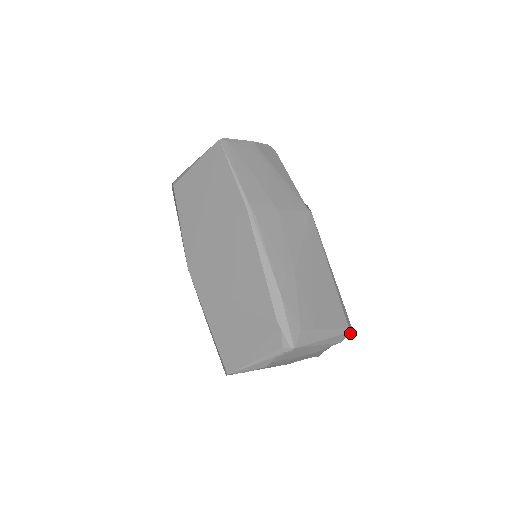
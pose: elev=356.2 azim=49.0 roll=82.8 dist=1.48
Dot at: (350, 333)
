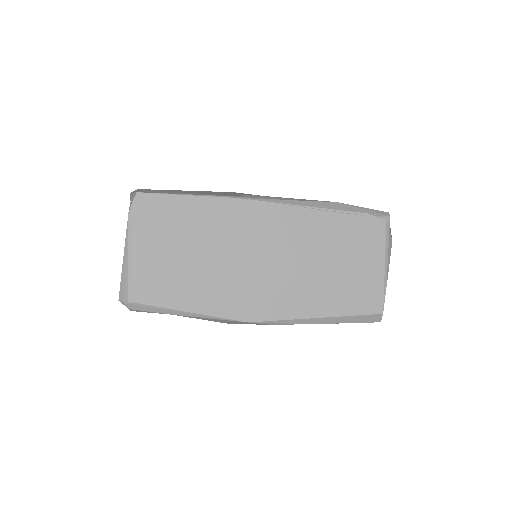
Dot at: occluded
